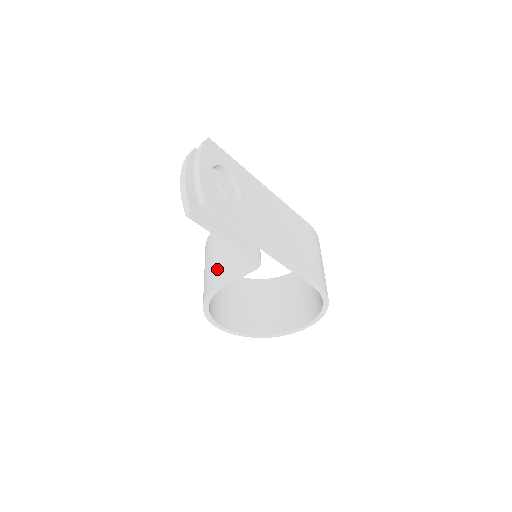
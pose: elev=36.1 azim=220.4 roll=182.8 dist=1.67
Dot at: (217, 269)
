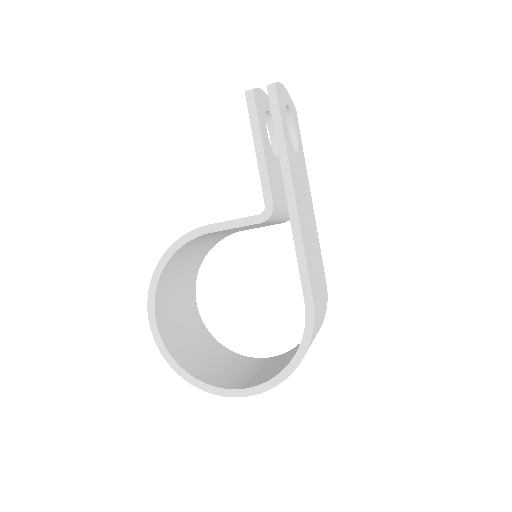
Dot at: occluded
